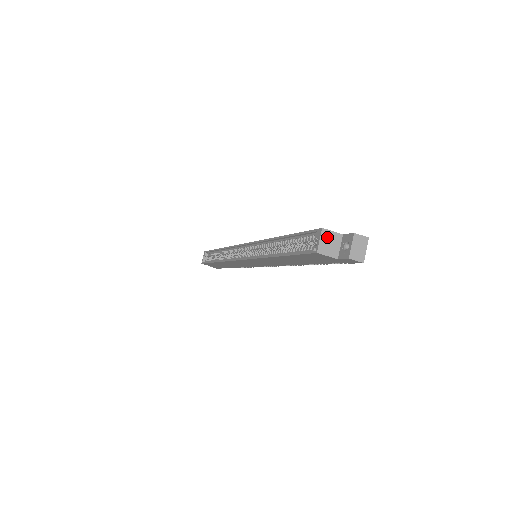
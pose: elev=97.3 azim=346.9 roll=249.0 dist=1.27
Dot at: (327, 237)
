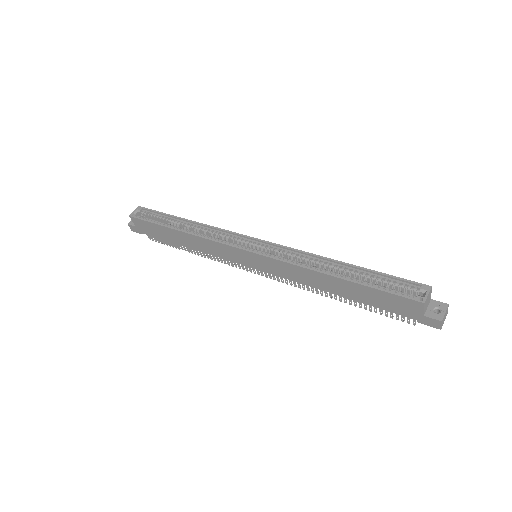
Dot at: (429, 295)
